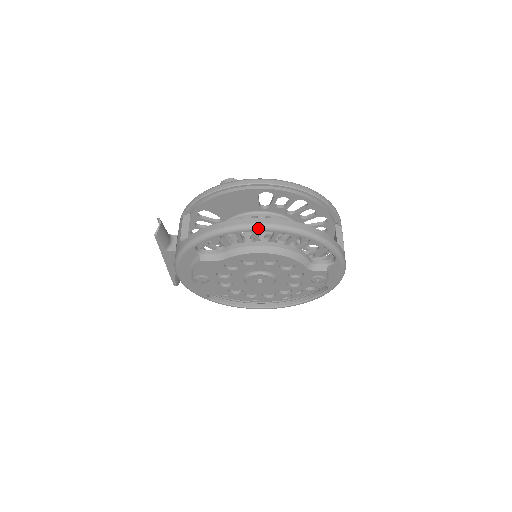
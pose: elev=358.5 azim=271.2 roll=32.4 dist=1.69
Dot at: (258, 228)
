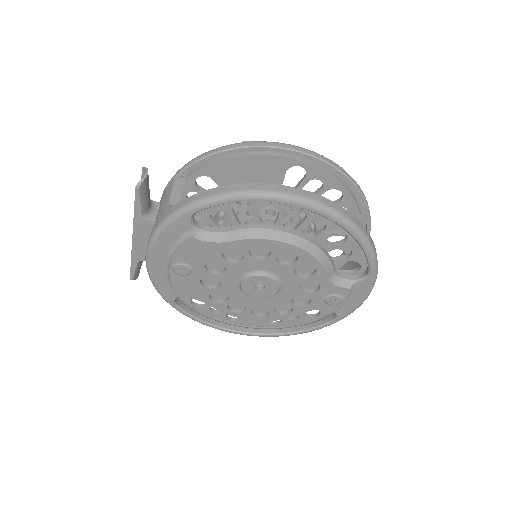
Dot at: (294, 200)
